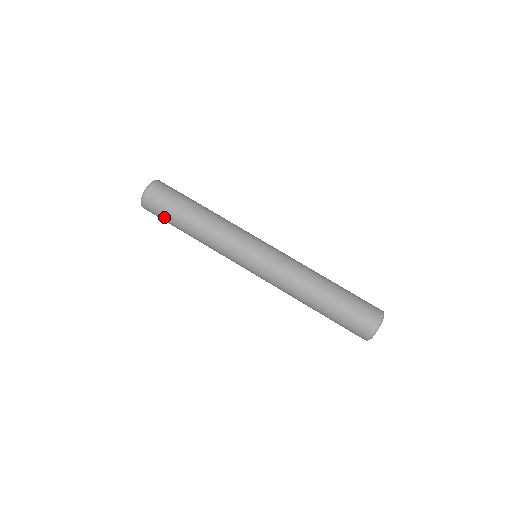
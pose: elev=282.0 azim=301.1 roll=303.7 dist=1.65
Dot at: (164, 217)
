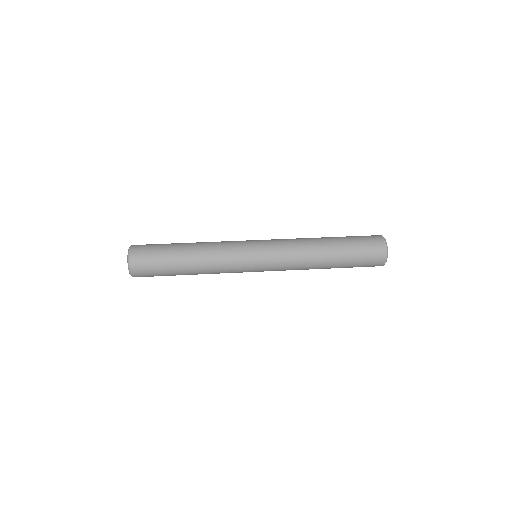
Dot at: (158, 266)
